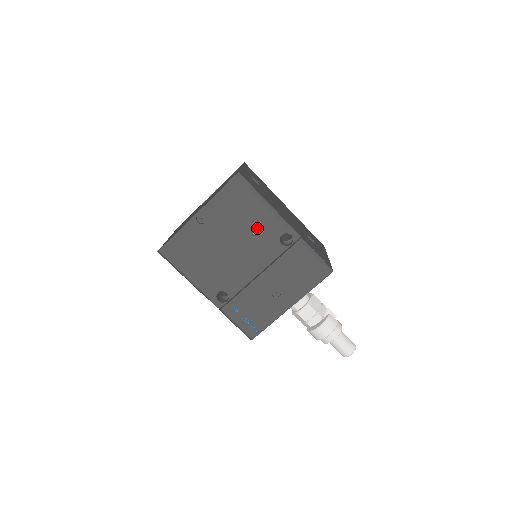
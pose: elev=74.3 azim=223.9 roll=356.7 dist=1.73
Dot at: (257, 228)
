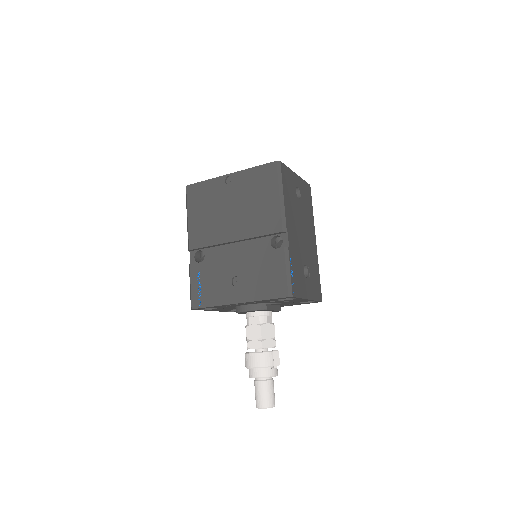
Dot at: (261, 214)
